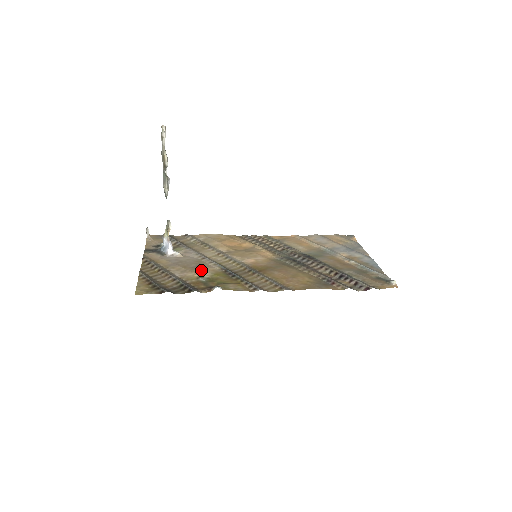
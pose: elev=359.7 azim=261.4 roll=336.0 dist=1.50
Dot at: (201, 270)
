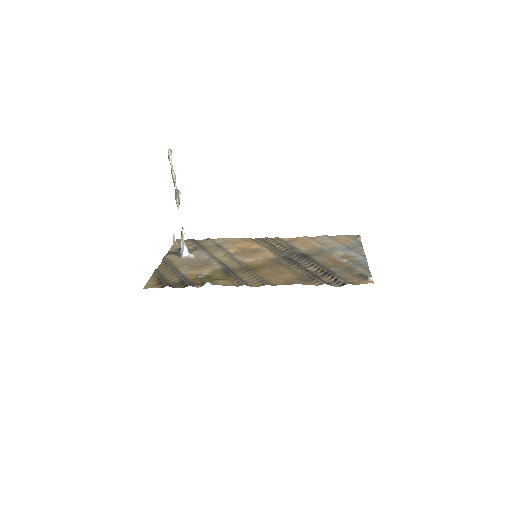
Dot at: (204, 268)
